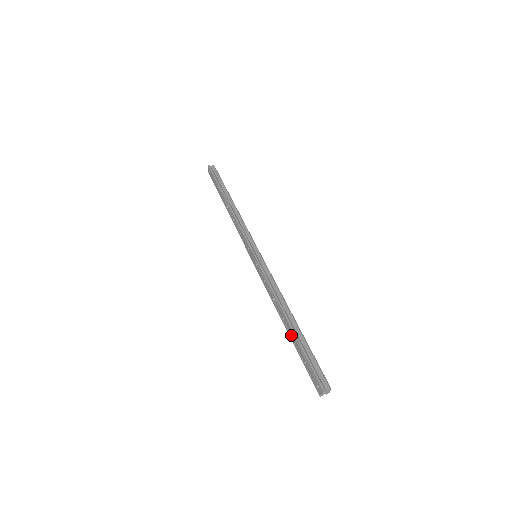
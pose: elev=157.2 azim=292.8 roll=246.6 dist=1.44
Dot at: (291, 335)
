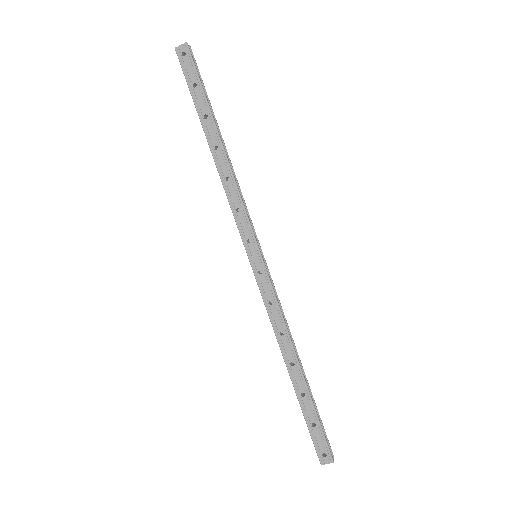
Dot at: (299, 387)
